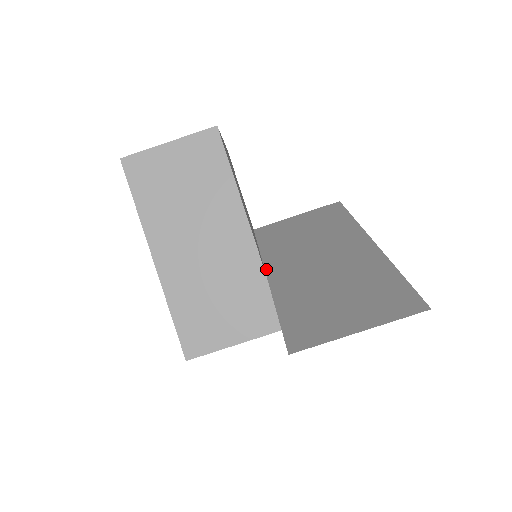
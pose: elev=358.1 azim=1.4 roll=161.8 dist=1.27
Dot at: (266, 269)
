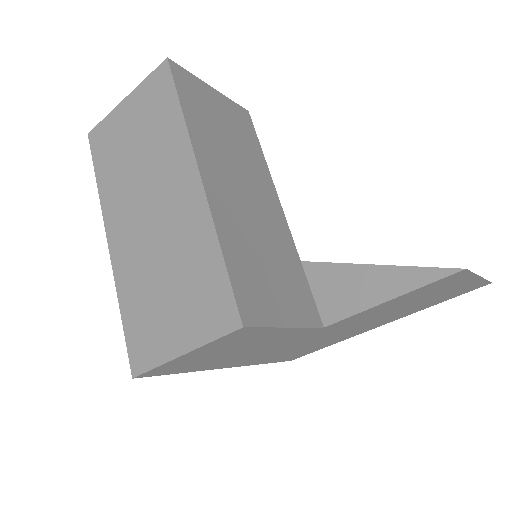
Dot at: occluded
